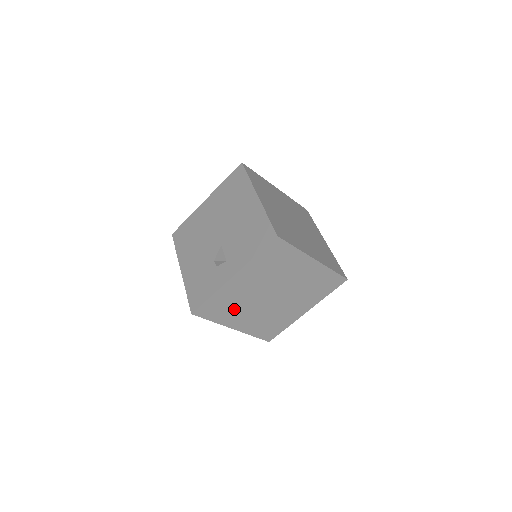
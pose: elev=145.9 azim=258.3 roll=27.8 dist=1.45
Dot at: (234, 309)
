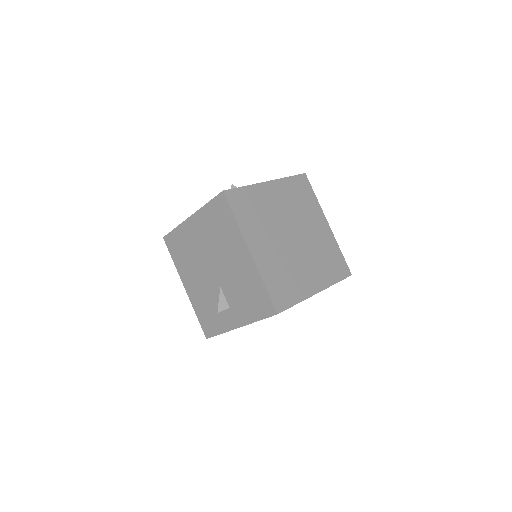
Dot at: occluded
